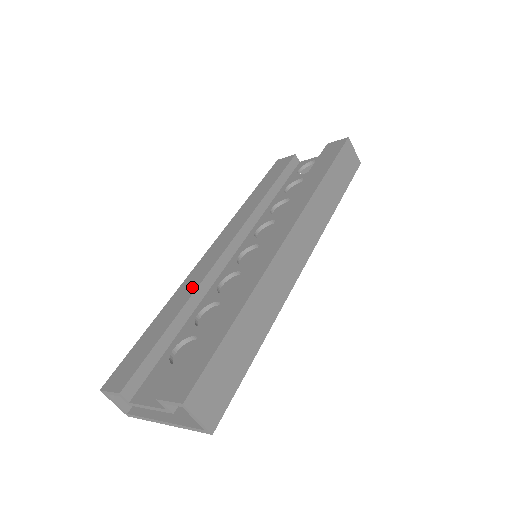
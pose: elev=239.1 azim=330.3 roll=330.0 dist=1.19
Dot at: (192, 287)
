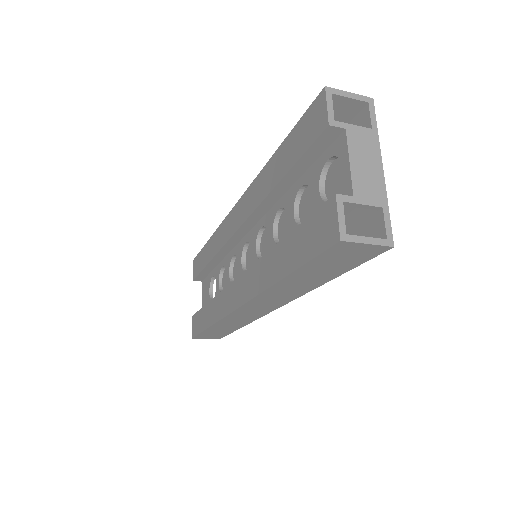
Dot at: (217, 246)
